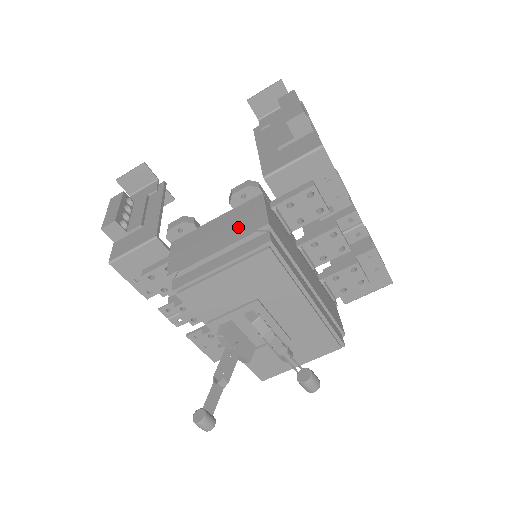
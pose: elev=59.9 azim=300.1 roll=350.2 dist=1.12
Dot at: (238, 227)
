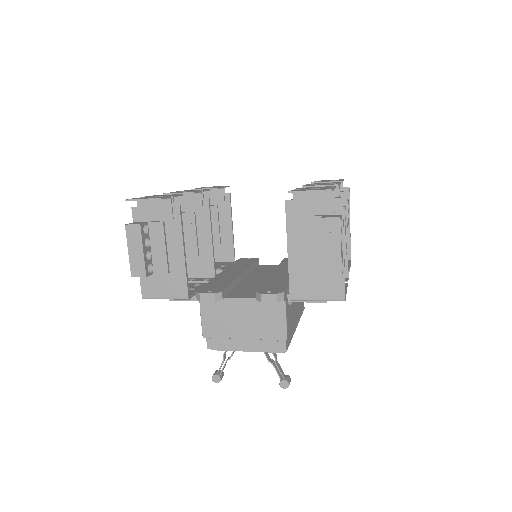
Dot at: (262, 326)
